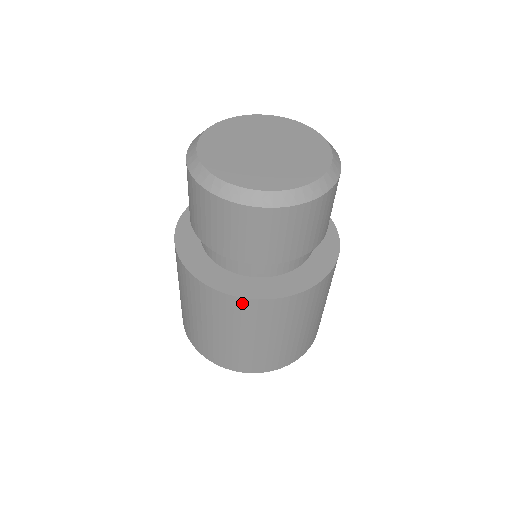
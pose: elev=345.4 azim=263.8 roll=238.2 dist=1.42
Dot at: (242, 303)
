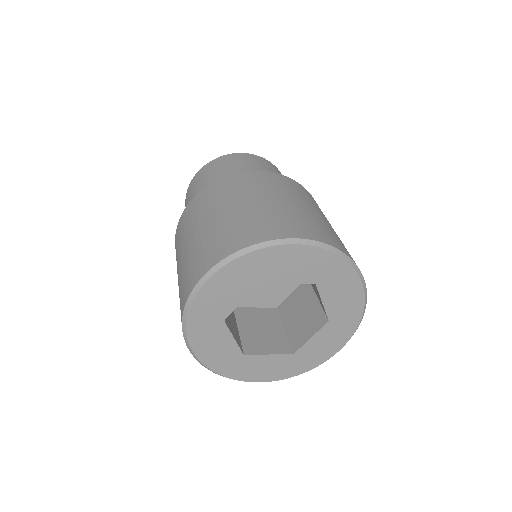
Dot at: (286, 179)
